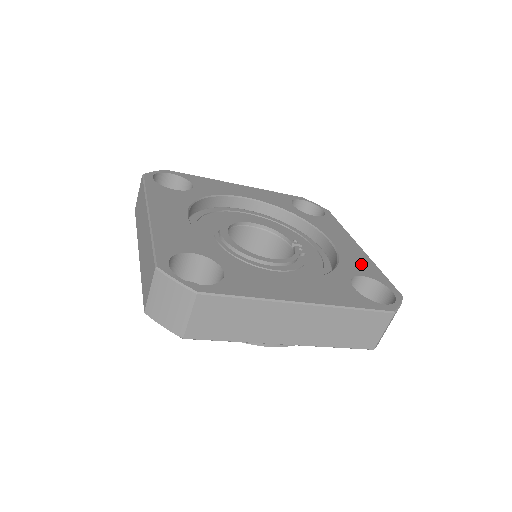
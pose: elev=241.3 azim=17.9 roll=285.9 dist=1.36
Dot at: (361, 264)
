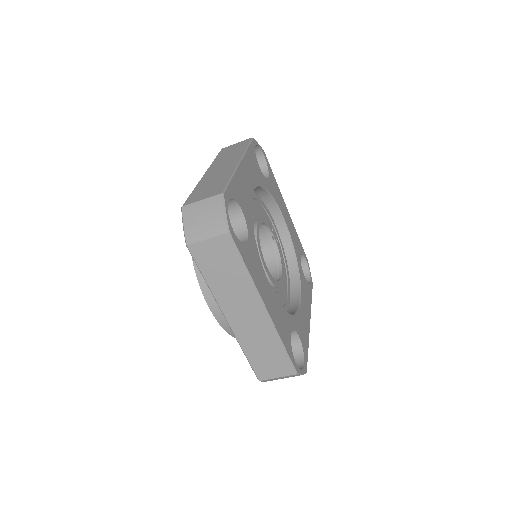
Dot at: (296, 239)
